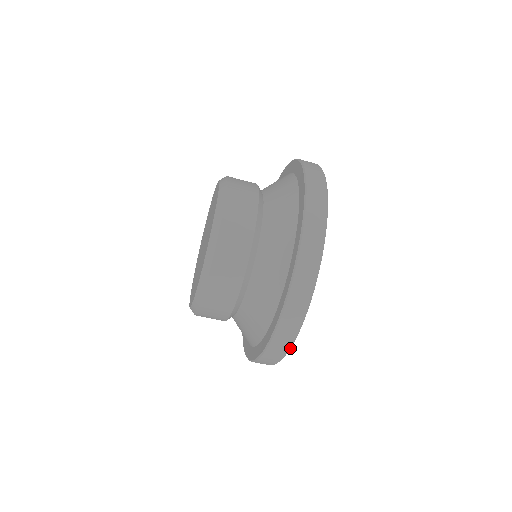
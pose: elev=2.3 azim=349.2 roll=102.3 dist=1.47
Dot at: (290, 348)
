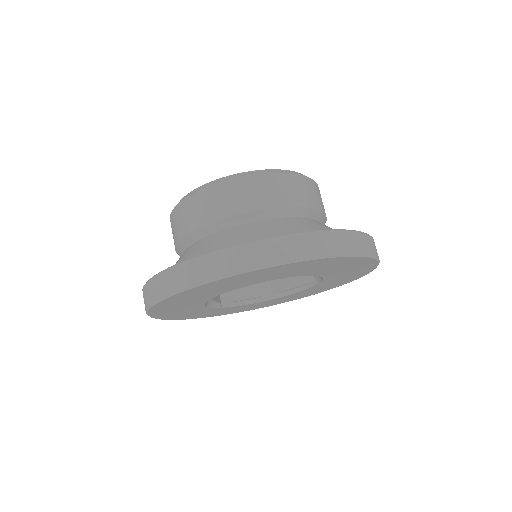
Dot at: (270, 267)
